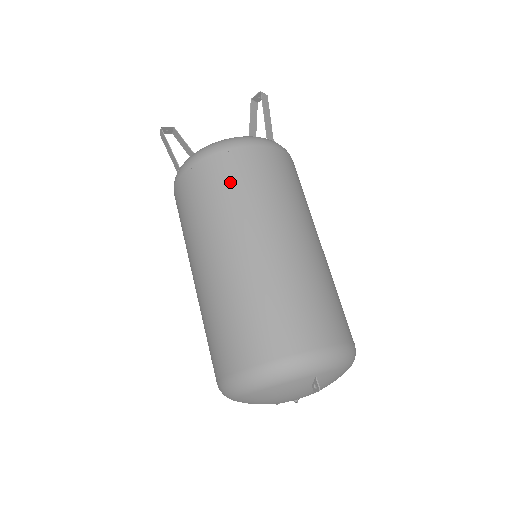
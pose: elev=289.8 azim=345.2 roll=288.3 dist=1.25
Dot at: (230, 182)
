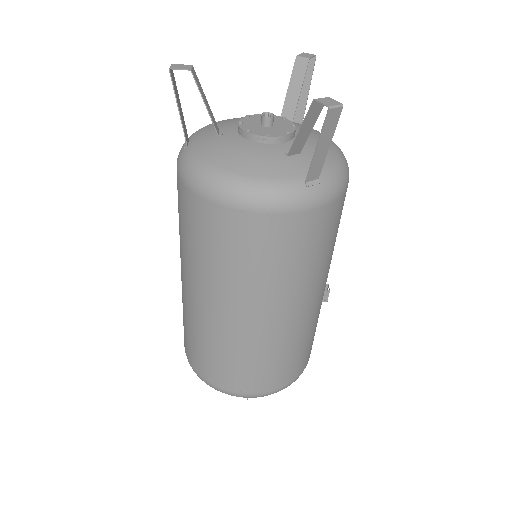
Dot at: (221, 247)
